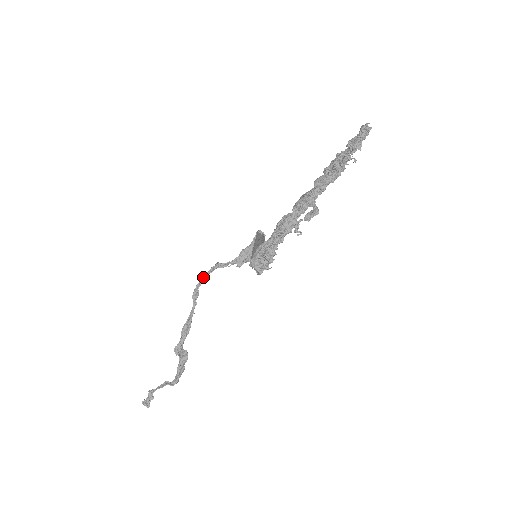
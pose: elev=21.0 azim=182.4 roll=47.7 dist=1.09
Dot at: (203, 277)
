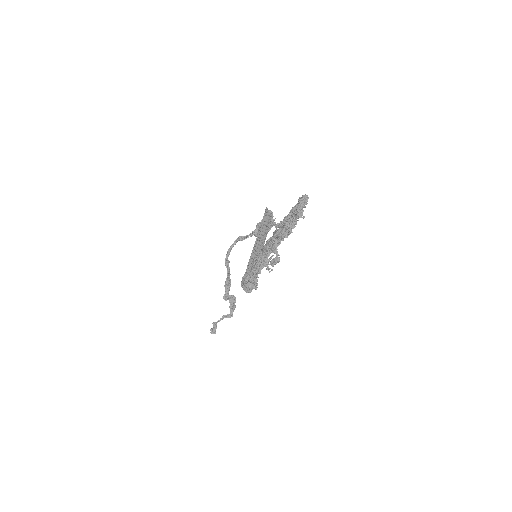
Dot at: (229, 249)
